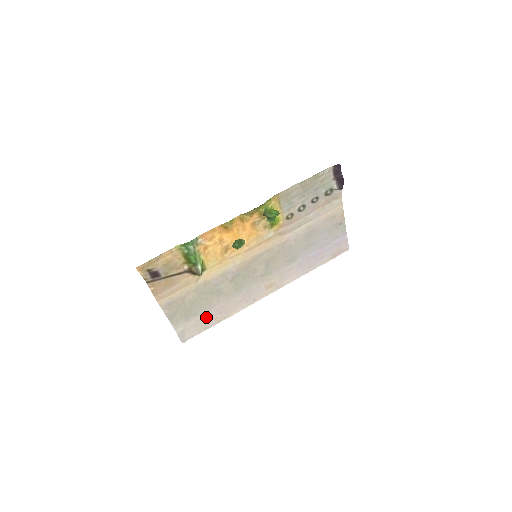
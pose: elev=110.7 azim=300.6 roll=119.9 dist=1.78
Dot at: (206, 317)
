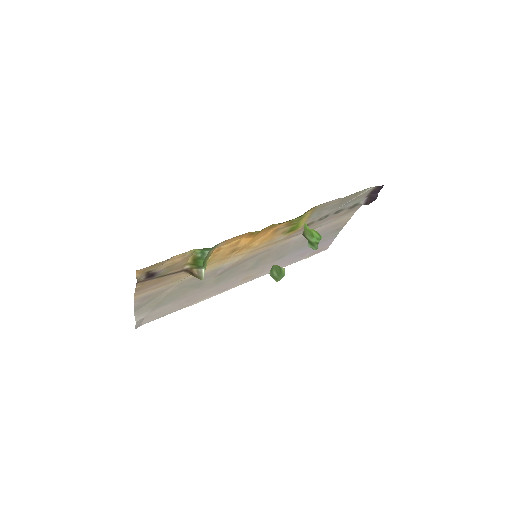
Dot at: (173, 306)
